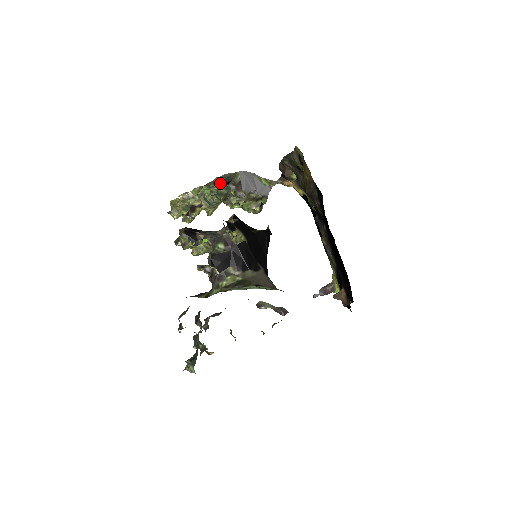
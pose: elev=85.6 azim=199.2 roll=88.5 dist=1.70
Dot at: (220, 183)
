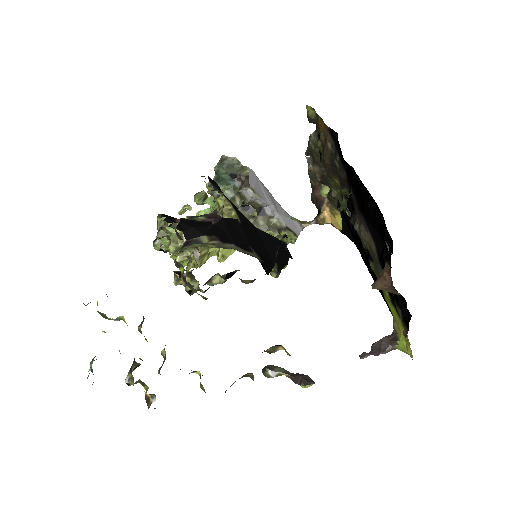
Dot at: (222, 174)
